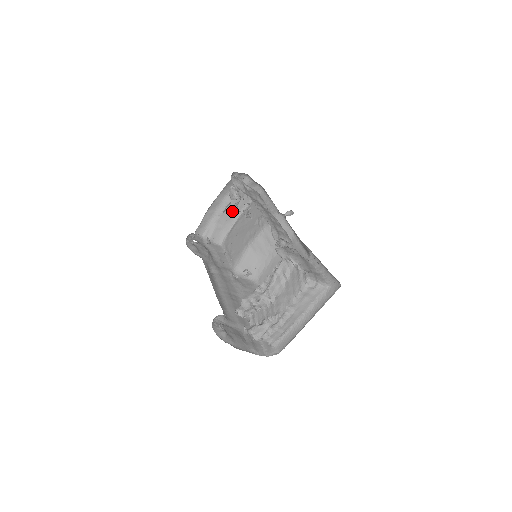
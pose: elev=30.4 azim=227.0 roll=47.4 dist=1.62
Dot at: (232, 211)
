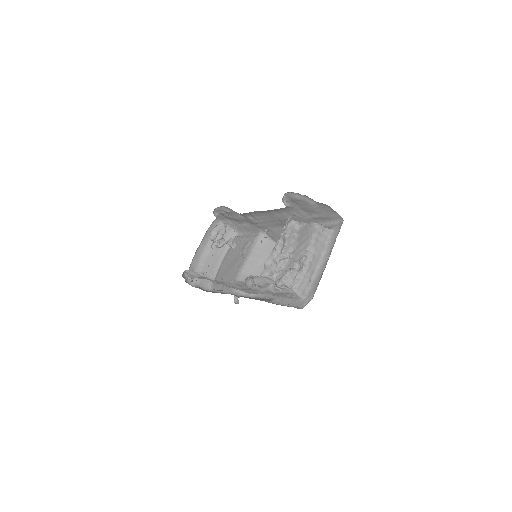
Dot at: (219, 244)
